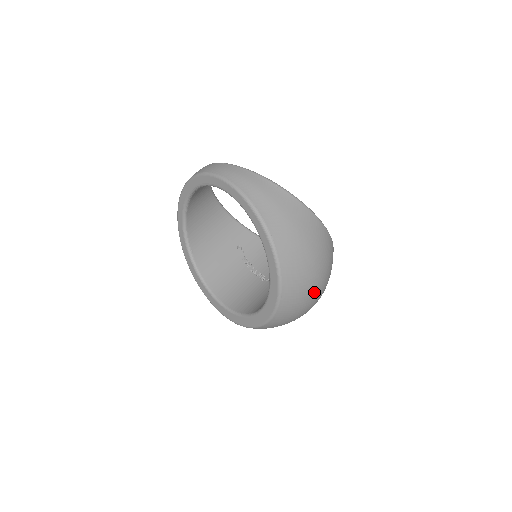
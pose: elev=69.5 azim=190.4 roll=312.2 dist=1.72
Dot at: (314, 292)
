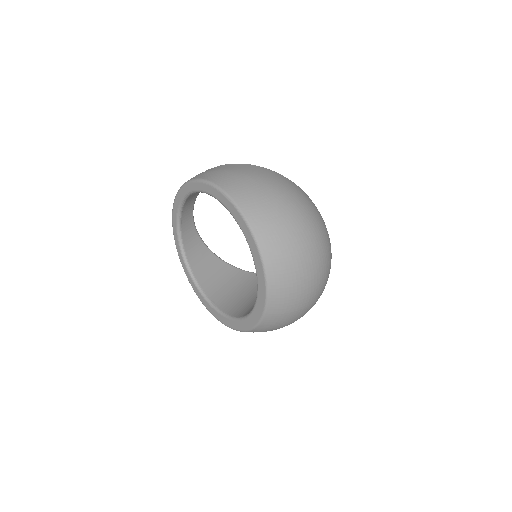
Dot at: (288, 210)
